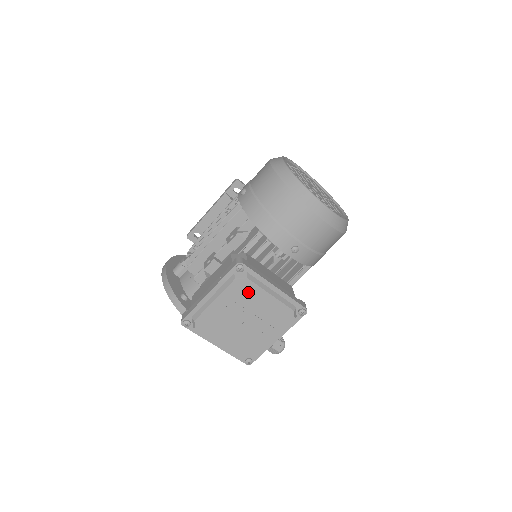
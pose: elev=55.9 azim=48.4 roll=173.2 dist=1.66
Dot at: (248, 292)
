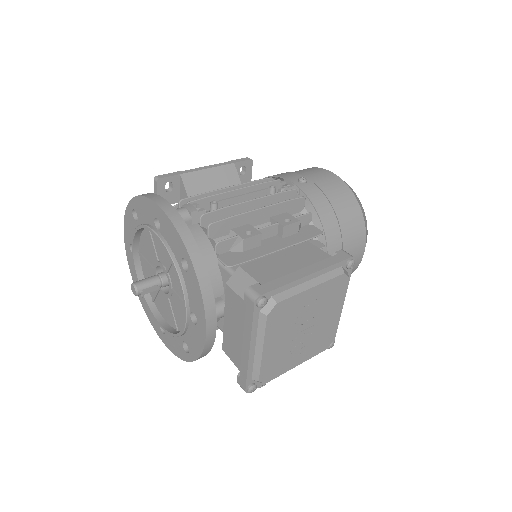
Dot at: (335, 296)
